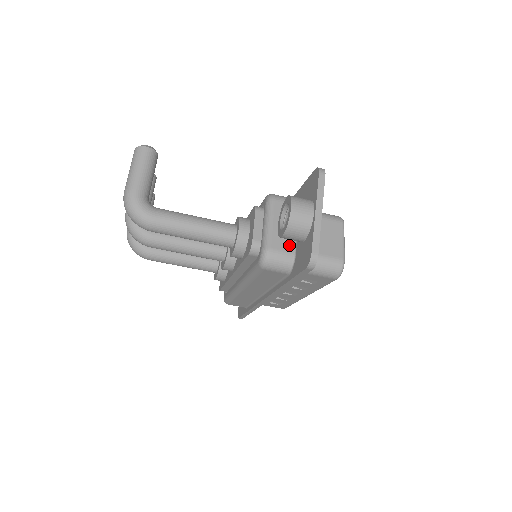
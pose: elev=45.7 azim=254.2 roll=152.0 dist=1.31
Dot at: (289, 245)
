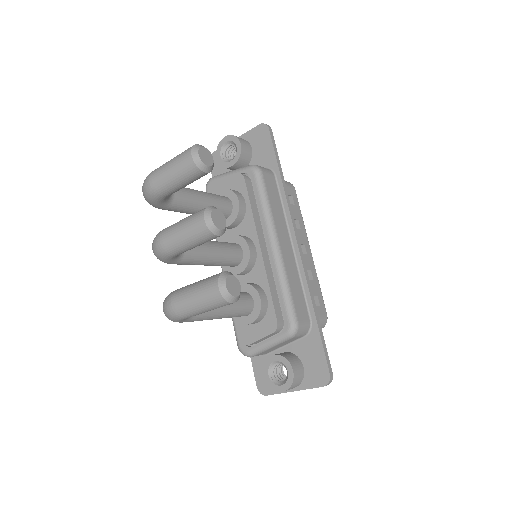
Dot at: (268, 352)
